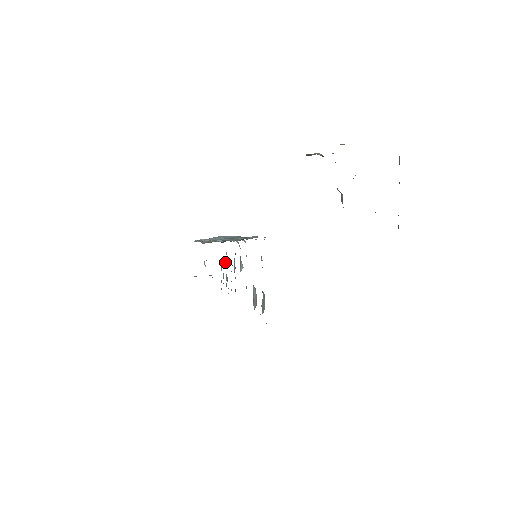
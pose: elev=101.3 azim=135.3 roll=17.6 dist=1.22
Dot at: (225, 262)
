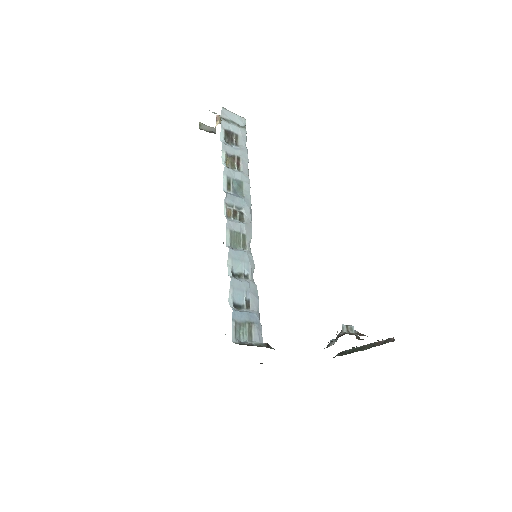
Dot at: occluded
